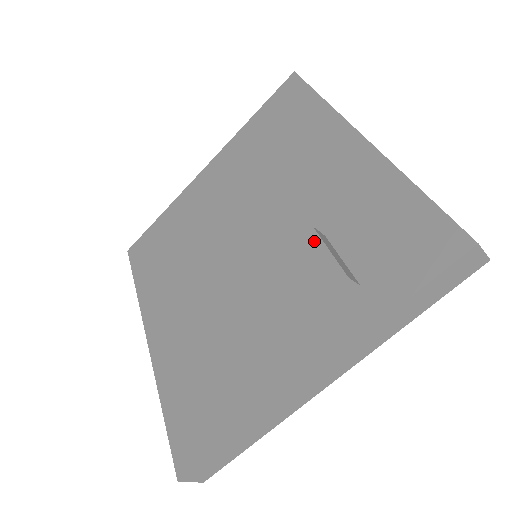
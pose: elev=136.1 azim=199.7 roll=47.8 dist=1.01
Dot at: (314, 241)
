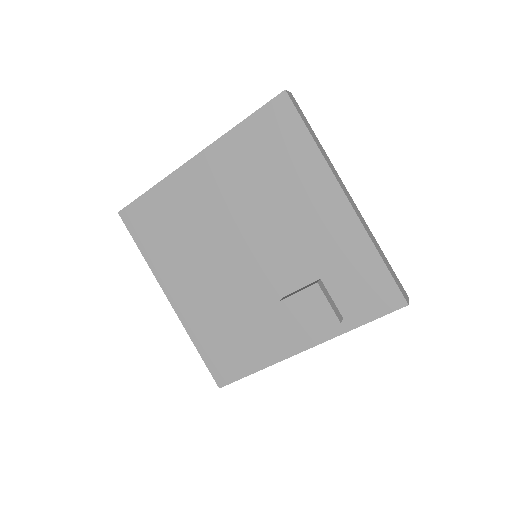
Dot at: (318, 293)
